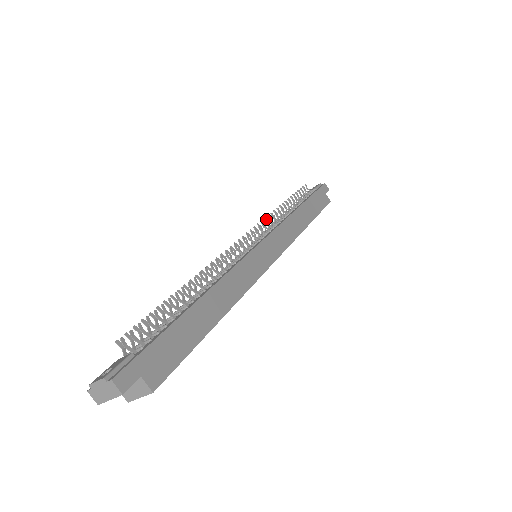
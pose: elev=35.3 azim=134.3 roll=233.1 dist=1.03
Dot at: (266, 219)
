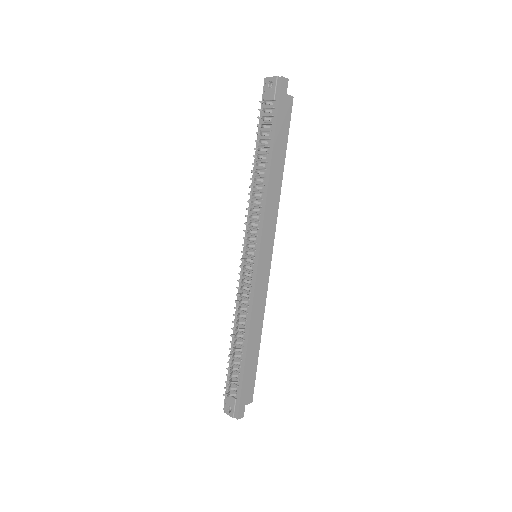
Dot at: (248, 208)
